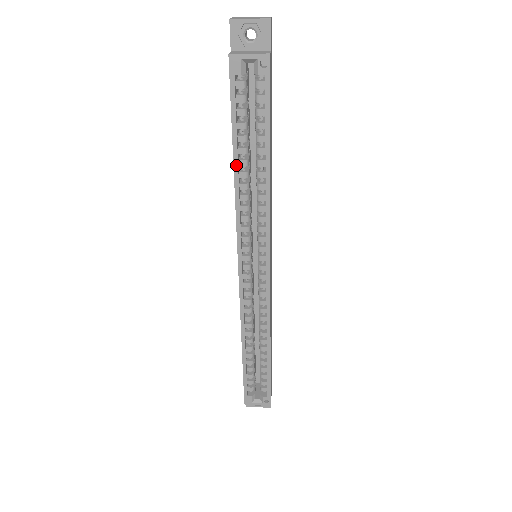
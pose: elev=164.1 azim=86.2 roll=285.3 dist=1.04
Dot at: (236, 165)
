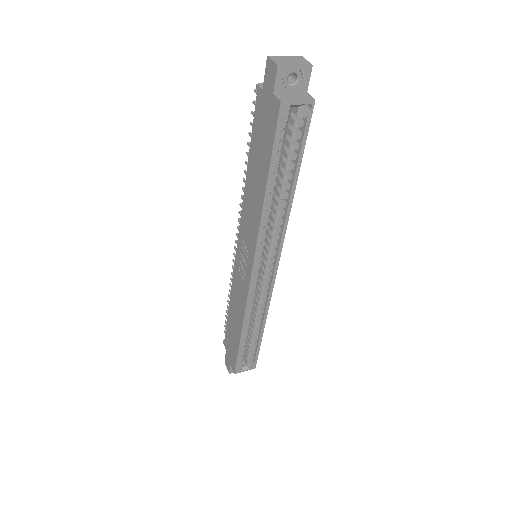
Dot at: (267, 192)
